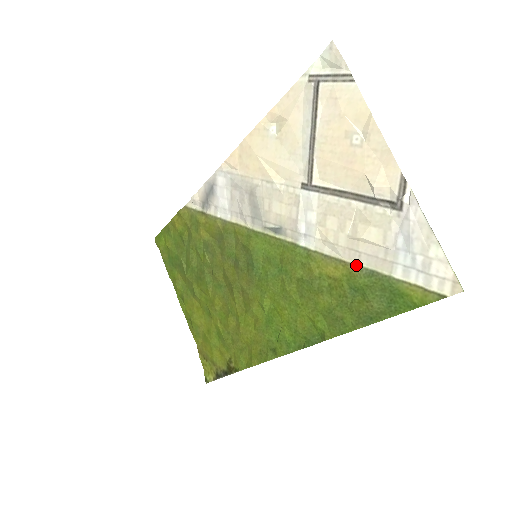
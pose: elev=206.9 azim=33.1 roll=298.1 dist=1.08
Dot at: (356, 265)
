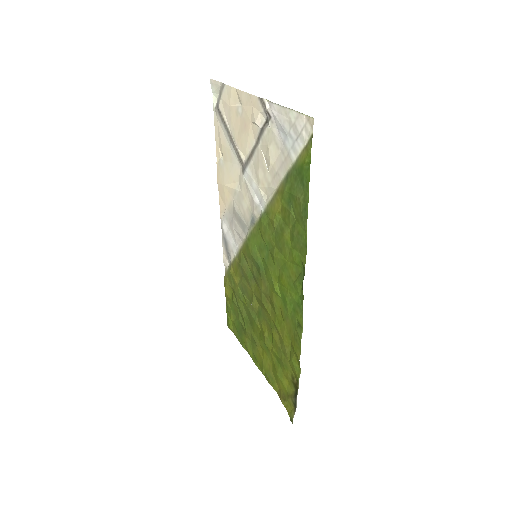
Dot at: (281, 183)
